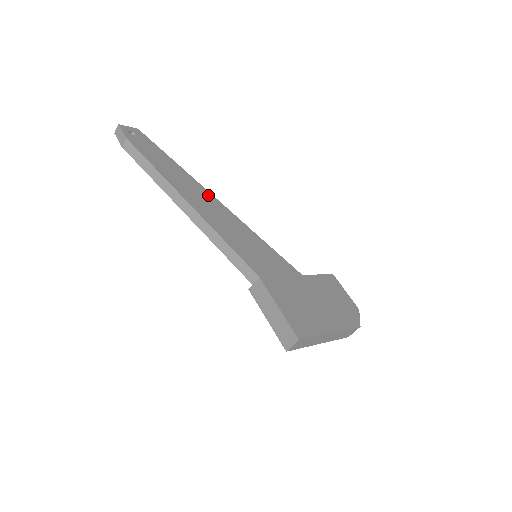
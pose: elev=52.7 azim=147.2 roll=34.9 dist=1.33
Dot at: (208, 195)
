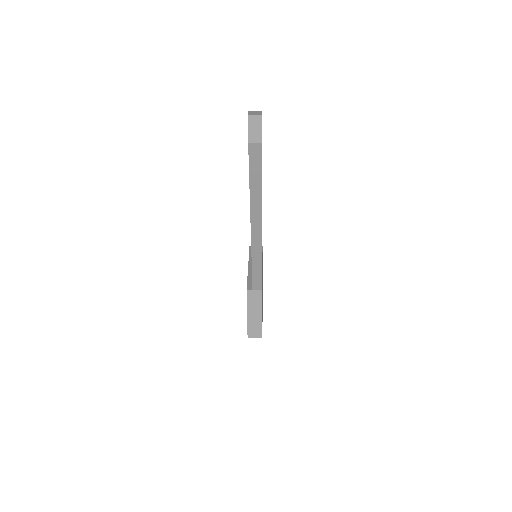
Dot at: occluded
